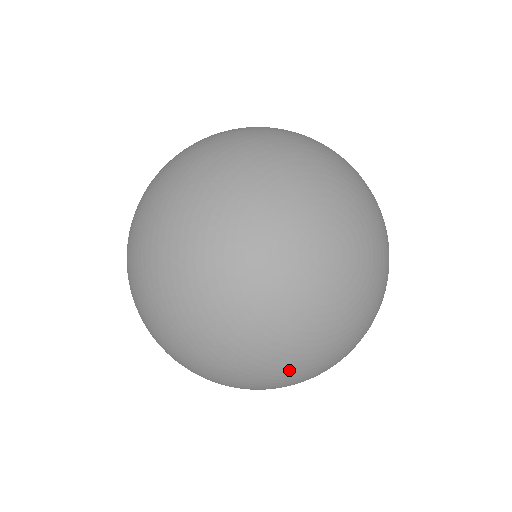
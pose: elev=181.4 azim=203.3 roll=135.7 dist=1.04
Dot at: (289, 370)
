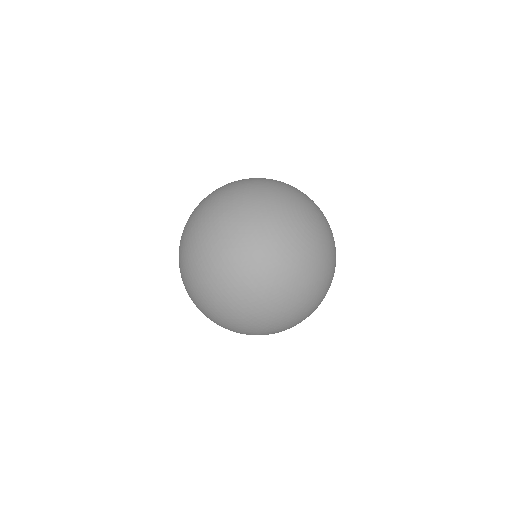
Dot at: (328, 282)
